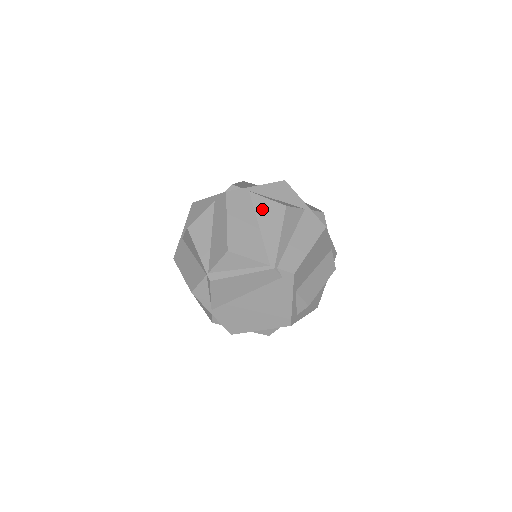
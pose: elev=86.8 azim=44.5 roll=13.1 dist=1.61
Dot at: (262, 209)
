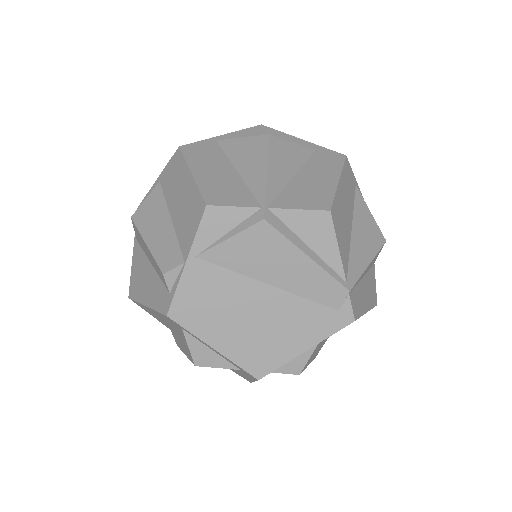
Dot at: (362, 216)
